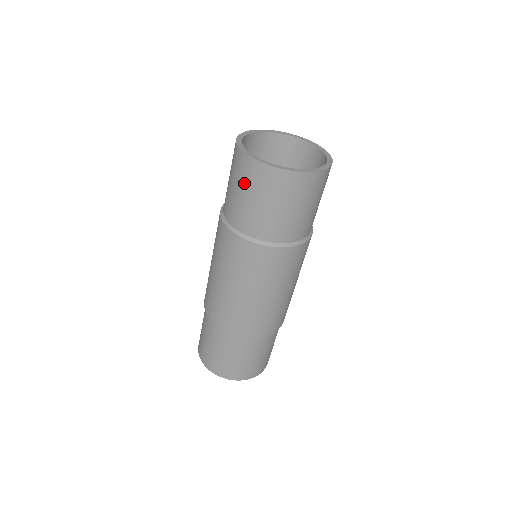
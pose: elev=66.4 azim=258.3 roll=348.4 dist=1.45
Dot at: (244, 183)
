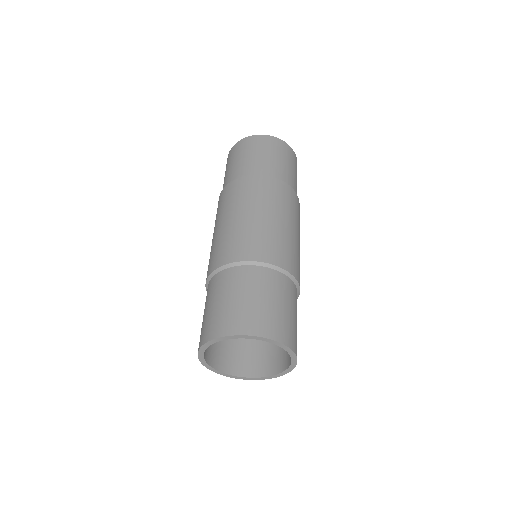
Dot at: (236, 155)
